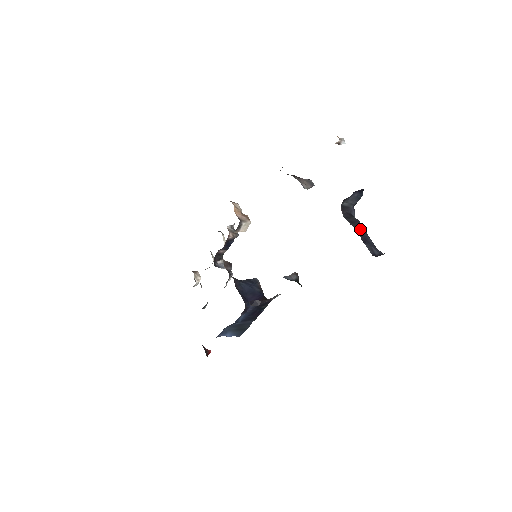
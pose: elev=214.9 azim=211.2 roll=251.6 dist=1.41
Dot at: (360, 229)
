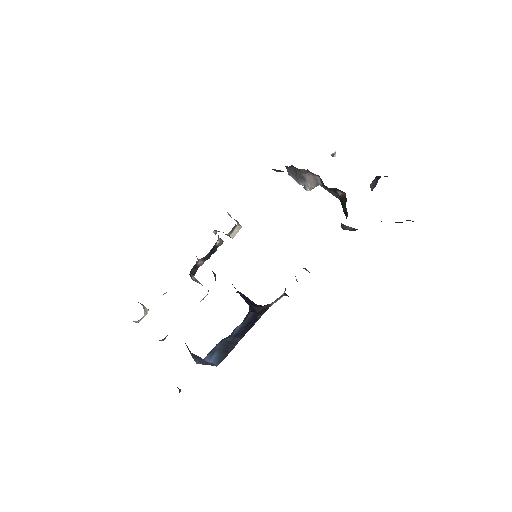
Dot at: occluded
